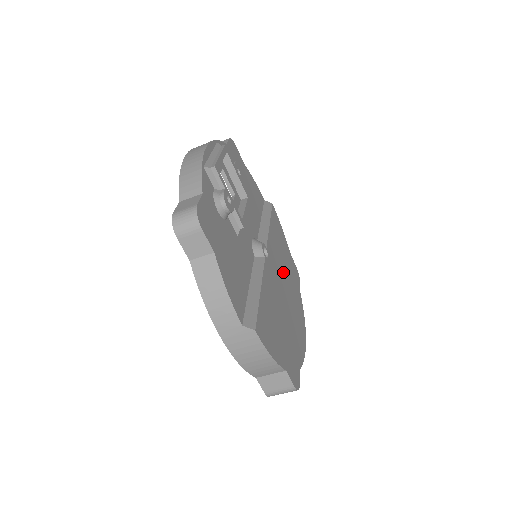
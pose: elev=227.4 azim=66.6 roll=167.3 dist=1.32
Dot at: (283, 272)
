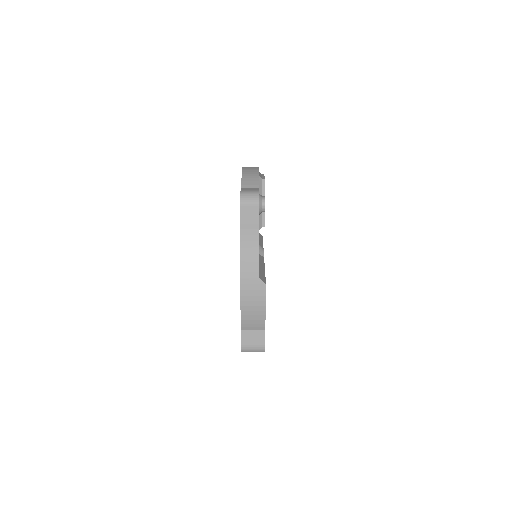
Dot at: occluded
